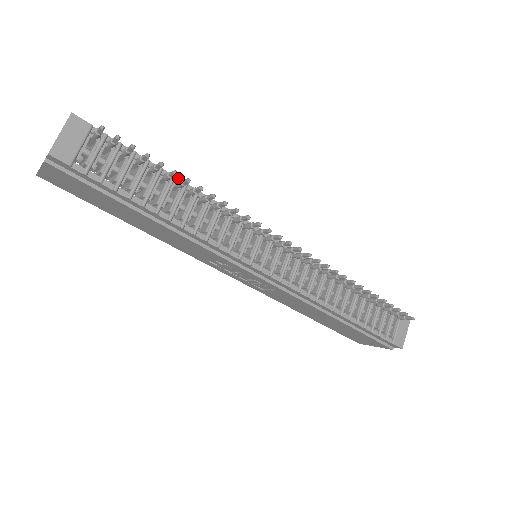
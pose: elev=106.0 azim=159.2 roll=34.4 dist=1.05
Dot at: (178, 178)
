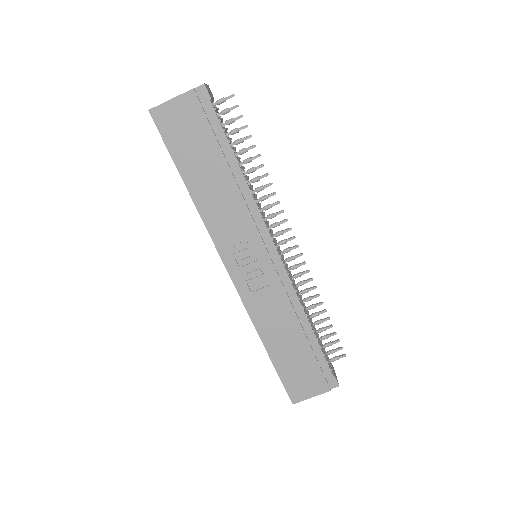
Dot at: (240, 161)
